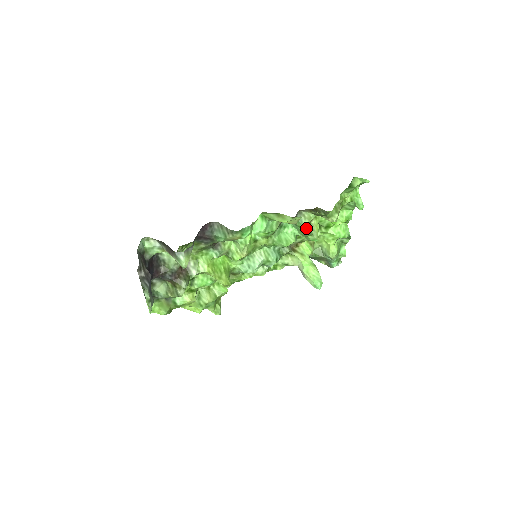
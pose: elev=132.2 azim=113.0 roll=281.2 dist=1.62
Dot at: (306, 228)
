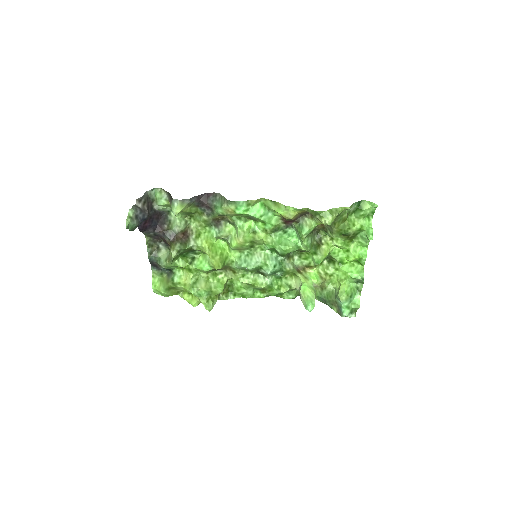
Dot at: (310, 242)
